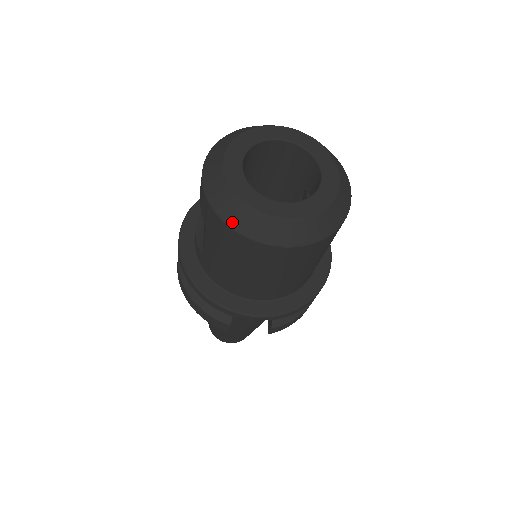
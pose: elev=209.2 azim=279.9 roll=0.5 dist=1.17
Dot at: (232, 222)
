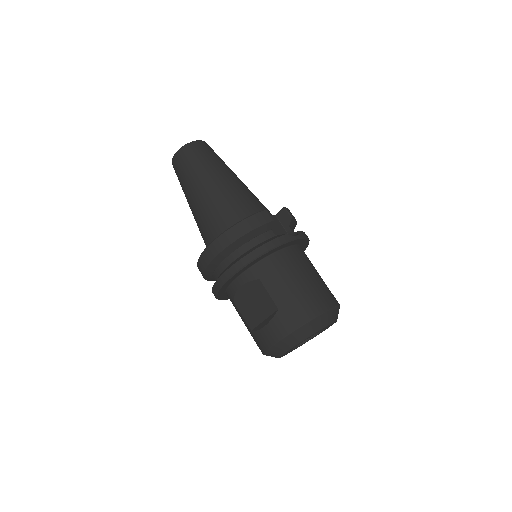
Dot at: occluded
